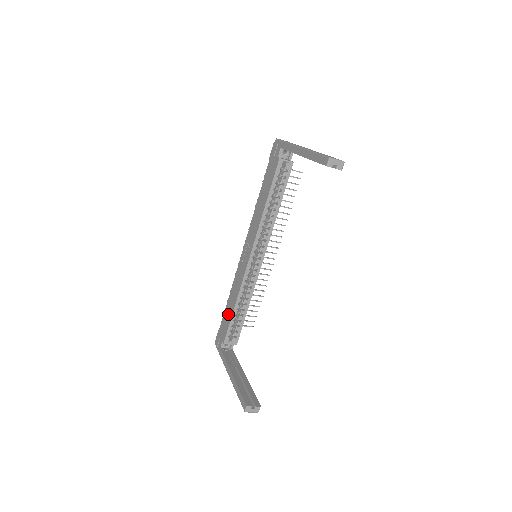
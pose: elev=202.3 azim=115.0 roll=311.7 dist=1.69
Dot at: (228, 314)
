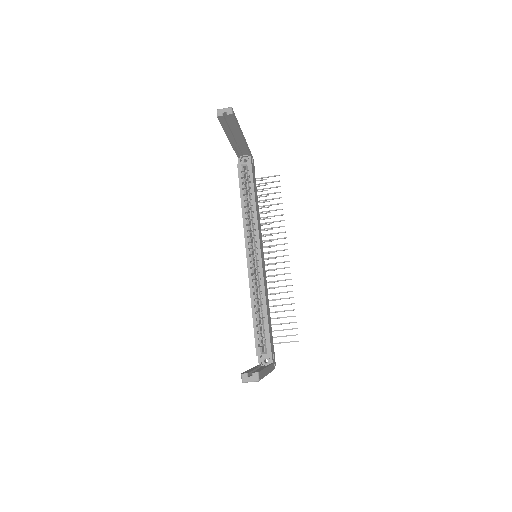
Dot at: occluded
